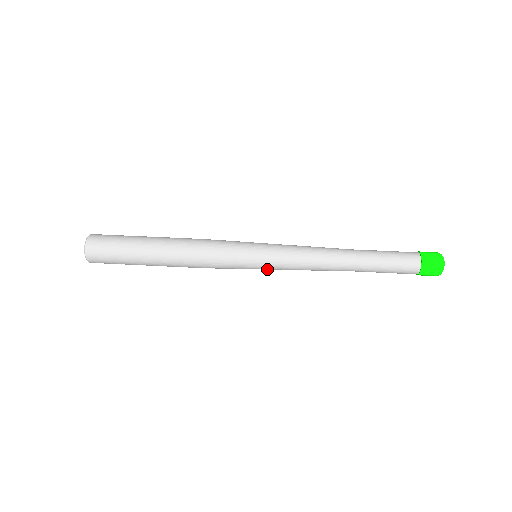
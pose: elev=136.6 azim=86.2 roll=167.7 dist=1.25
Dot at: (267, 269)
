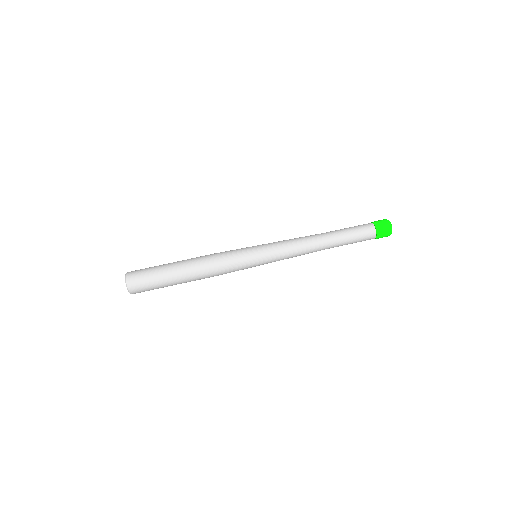
Dot at: occluded
